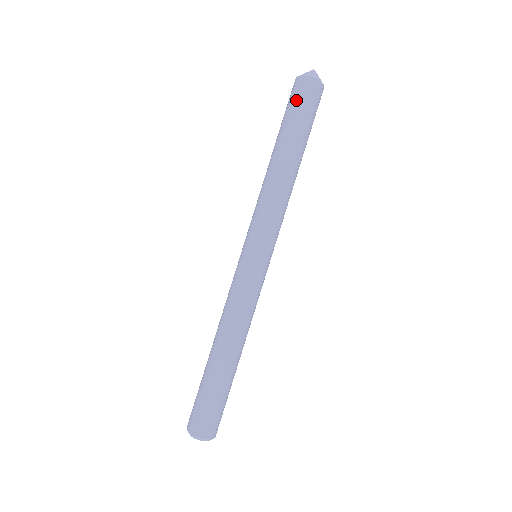
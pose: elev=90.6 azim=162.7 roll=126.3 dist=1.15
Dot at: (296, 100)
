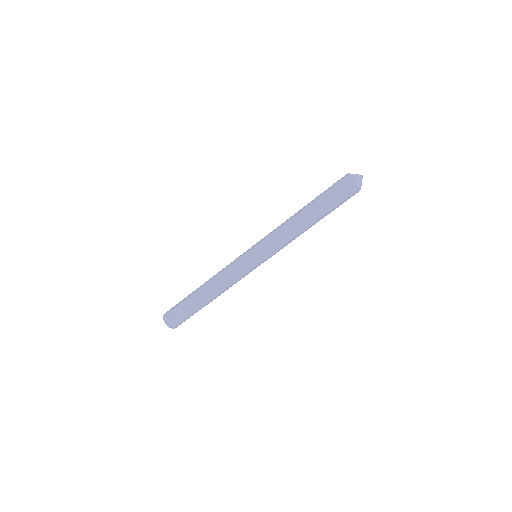
Dot at: (342, 196)
